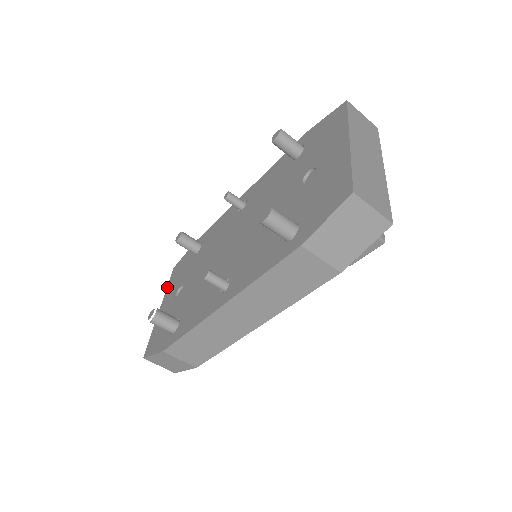
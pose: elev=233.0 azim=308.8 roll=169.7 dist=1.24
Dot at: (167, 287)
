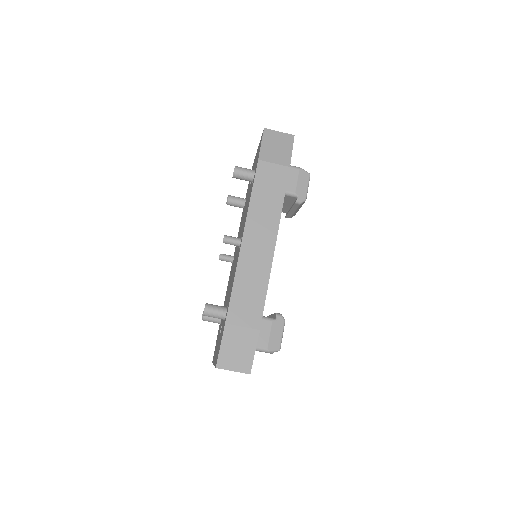
Dot at: occluded
